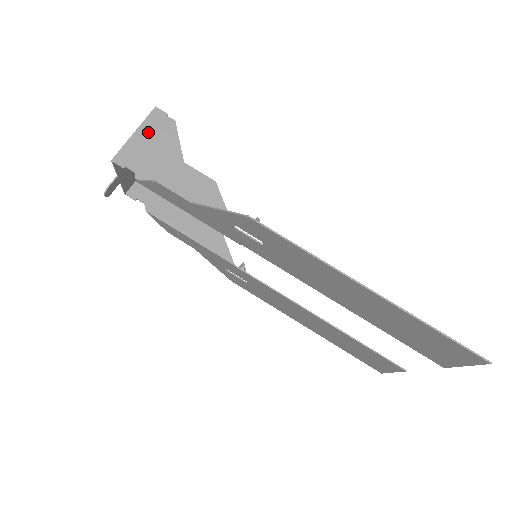
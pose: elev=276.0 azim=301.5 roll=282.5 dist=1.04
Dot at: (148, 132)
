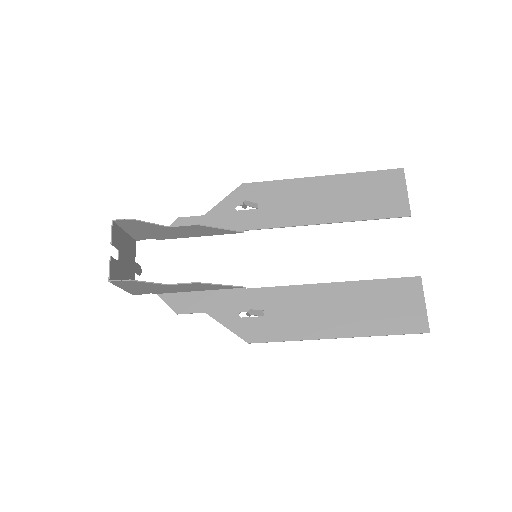
Dot at: (127, 287)
